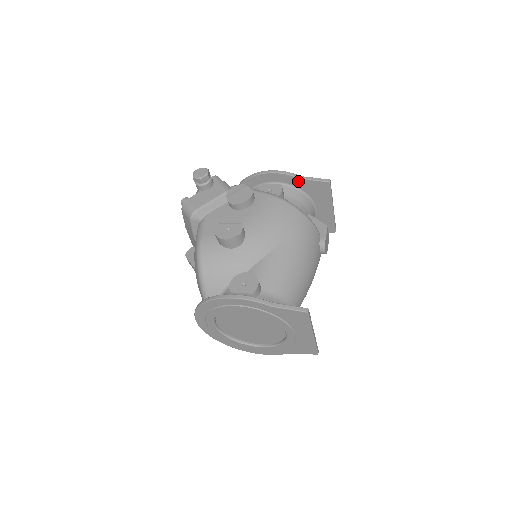
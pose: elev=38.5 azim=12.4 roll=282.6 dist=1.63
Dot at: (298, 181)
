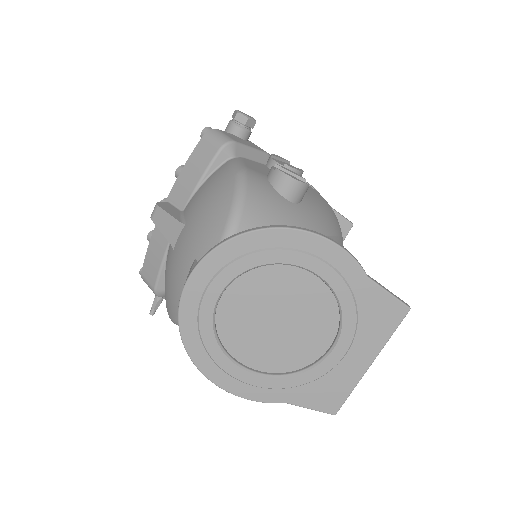
Dot at: occluded
